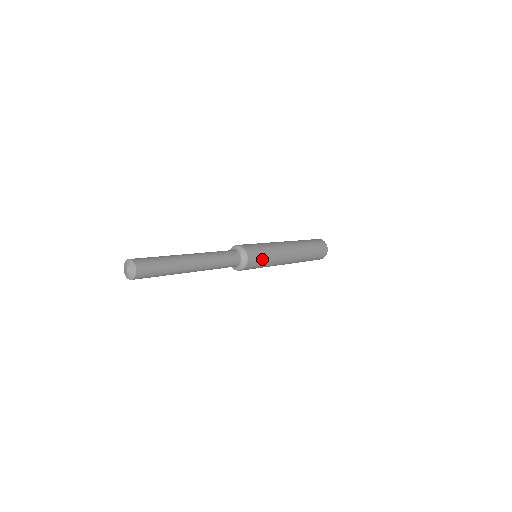
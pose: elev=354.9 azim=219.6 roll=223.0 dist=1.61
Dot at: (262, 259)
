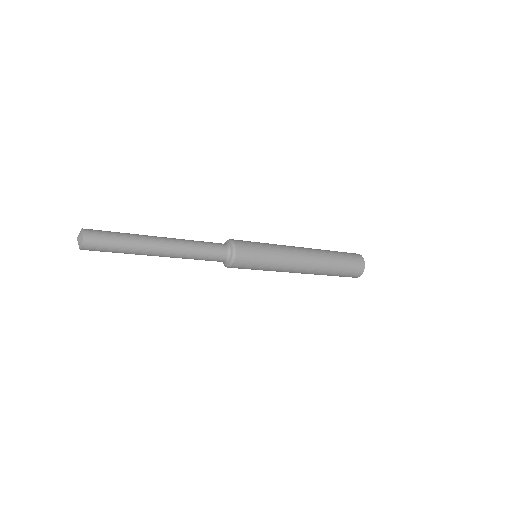
Dot at: (258, 251)
